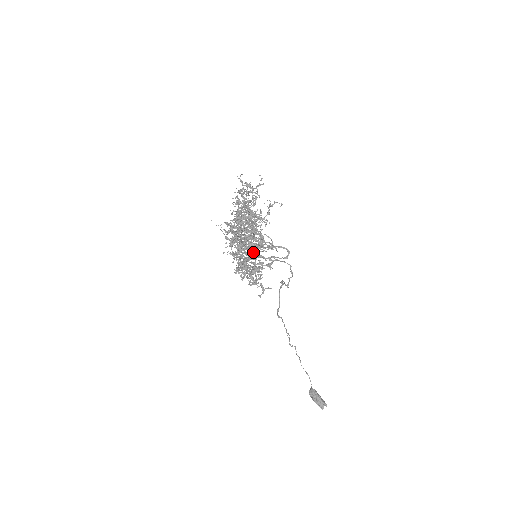
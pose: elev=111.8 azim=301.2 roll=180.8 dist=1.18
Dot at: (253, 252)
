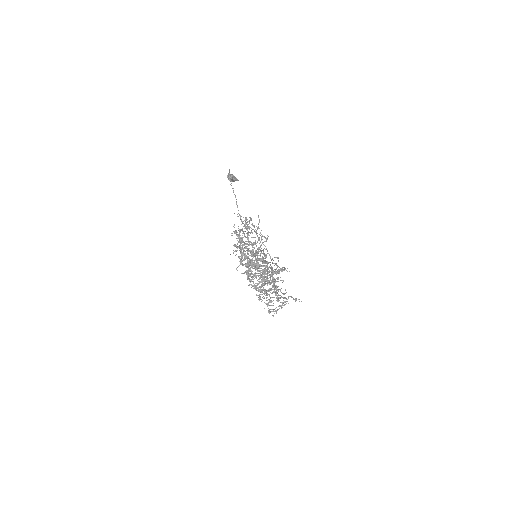
Dot at: occluded
